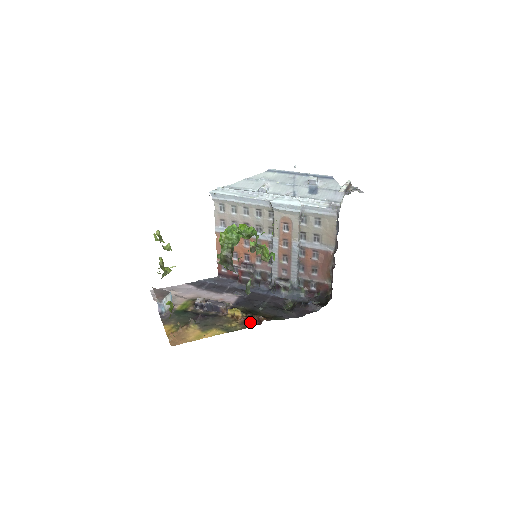
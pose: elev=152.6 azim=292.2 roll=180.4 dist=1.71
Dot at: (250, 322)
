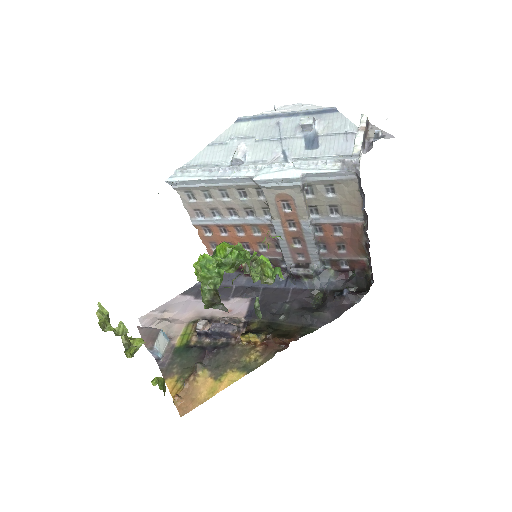
Dot at: (273, 347)
